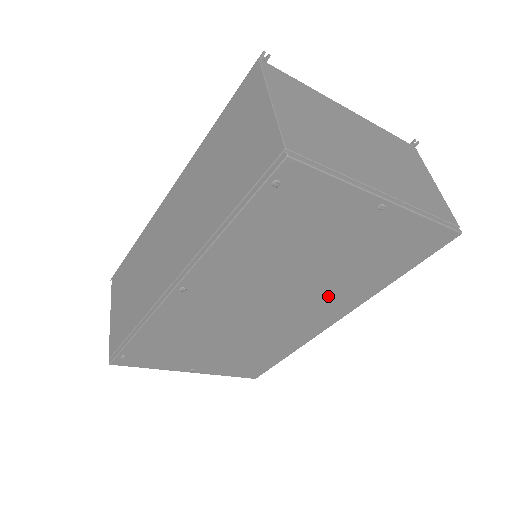
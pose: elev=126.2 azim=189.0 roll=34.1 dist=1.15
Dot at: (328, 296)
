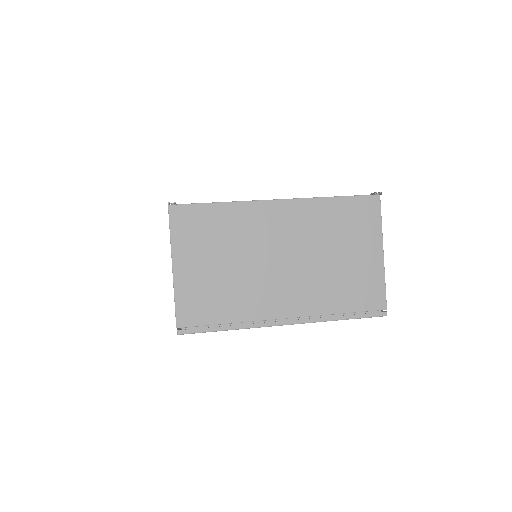
Dot at: occluded
